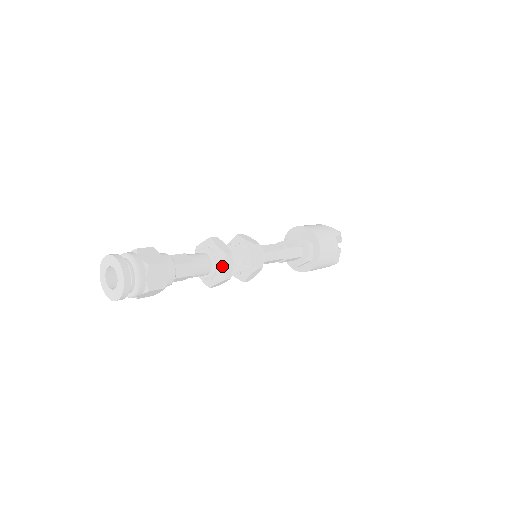
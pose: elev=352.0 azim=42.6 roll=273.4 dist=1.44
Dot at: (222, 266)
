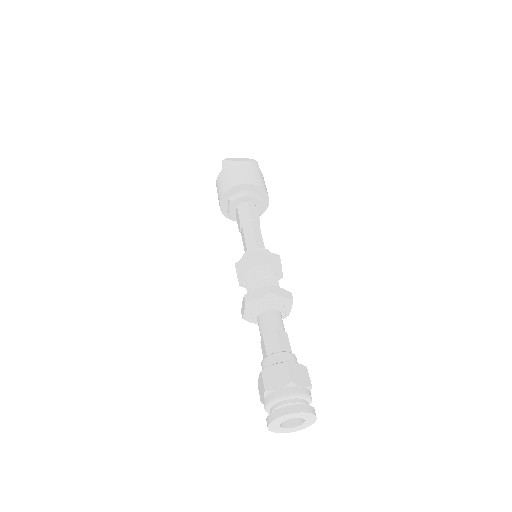
Dot at: (288, 310)
